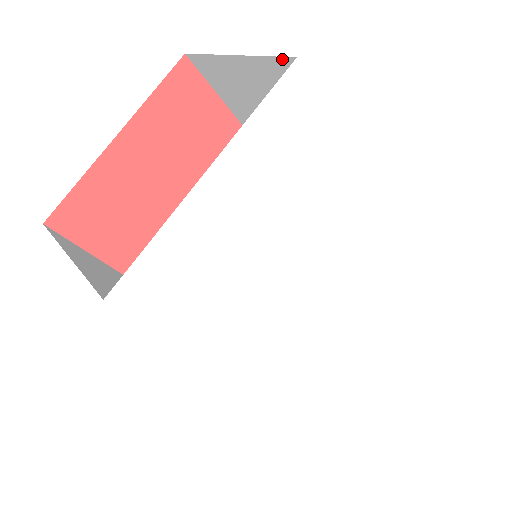
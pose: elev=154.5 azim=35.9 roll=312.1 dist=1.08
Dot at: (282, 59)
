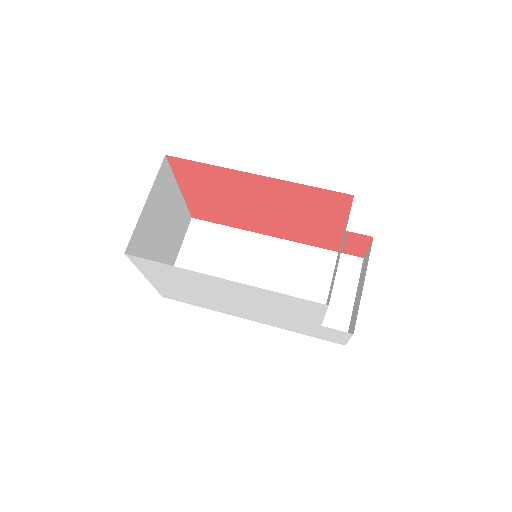
Dot at: (131, 242)
